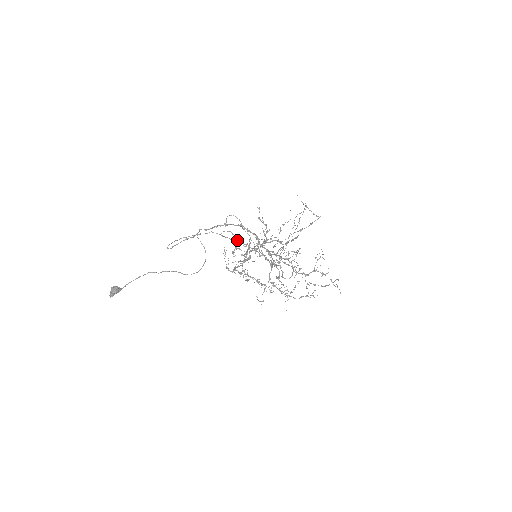
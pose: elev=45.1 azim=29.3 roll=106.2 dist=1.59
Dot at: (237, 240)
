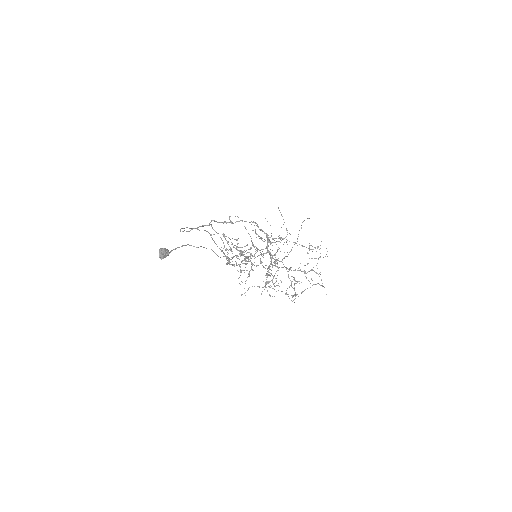
Dot at: occluded
